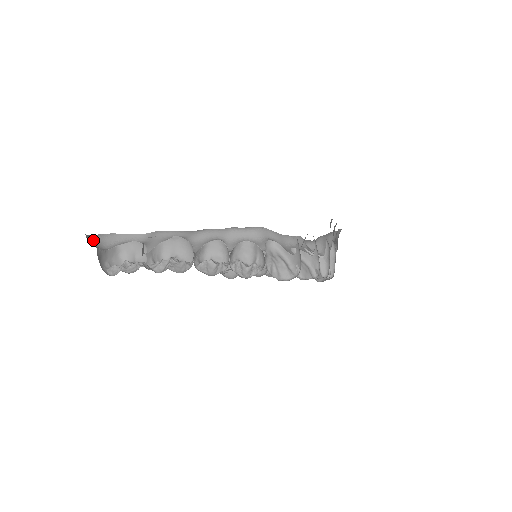
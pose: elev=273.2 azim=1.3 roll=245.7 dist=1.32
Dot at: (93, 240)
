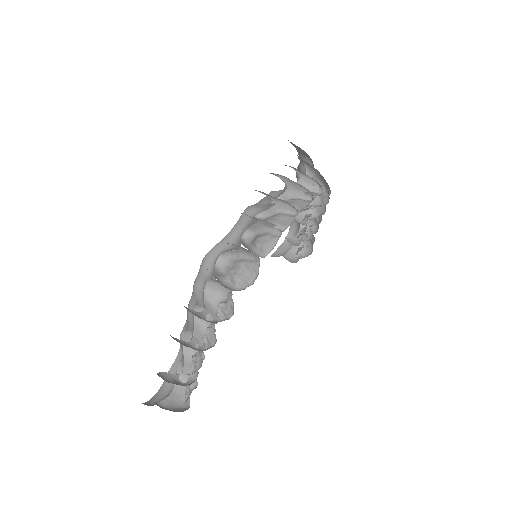
Dot at: (160, 395)
